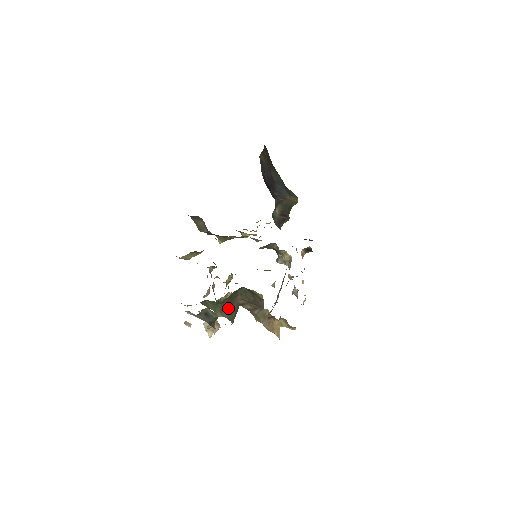
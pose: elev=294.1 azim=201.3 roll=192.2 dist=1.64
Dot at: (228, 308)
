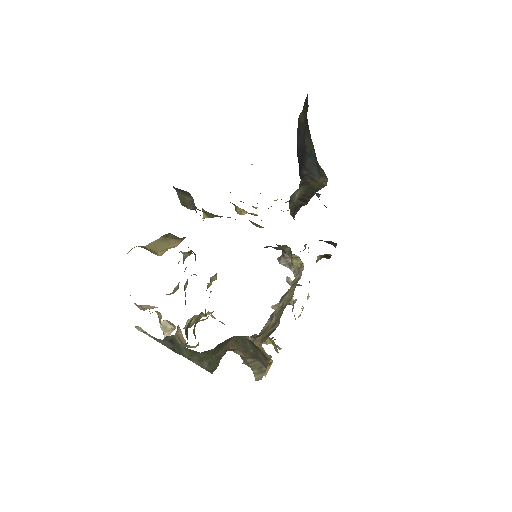
Dot at: (211, 357)
